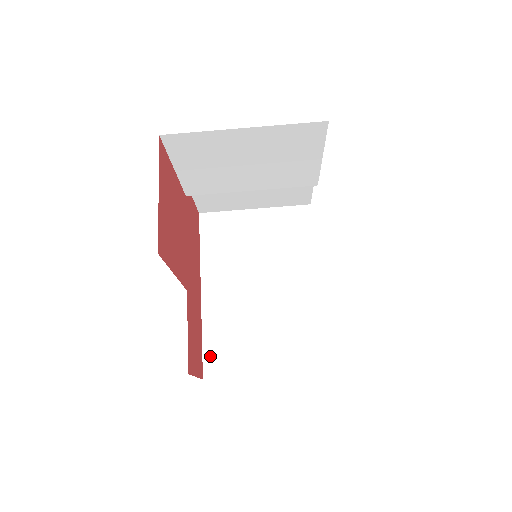
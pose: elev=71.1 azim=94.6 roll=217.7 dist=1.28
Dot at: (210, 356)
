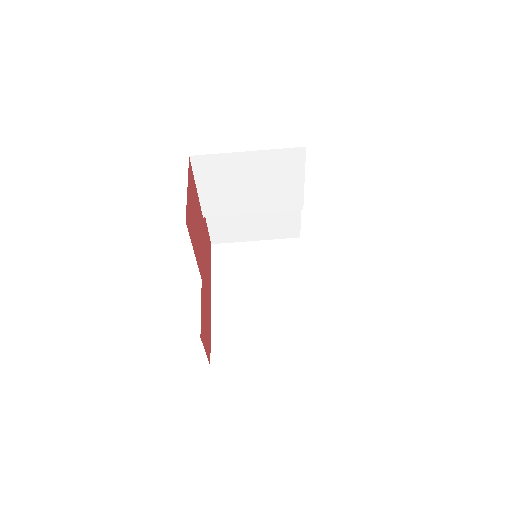
Dot at: (217, 348)
